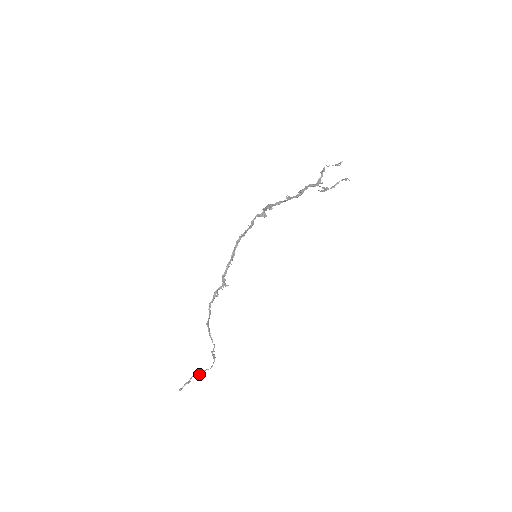
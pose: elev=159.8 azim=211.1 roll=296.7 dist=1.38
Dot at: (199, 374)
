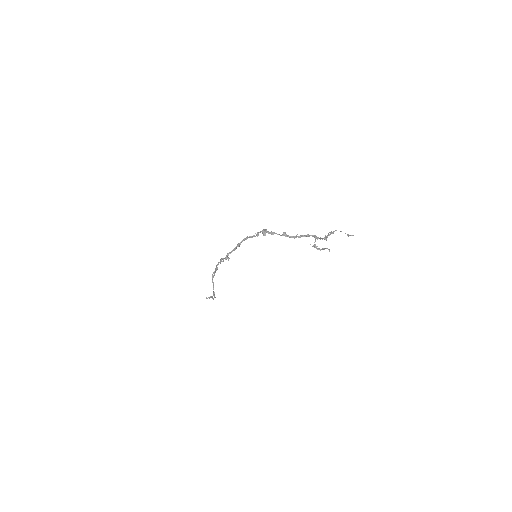
Dot at: occluded
